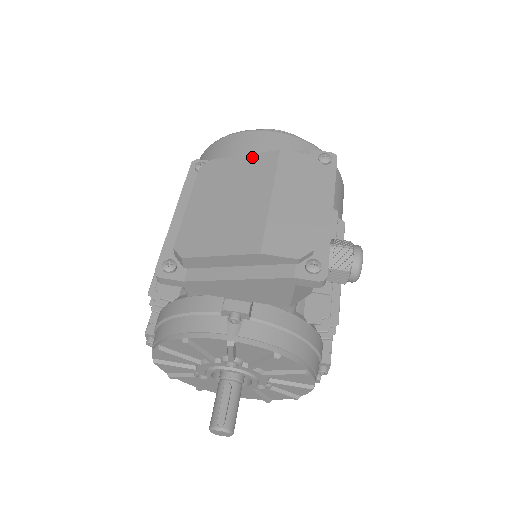
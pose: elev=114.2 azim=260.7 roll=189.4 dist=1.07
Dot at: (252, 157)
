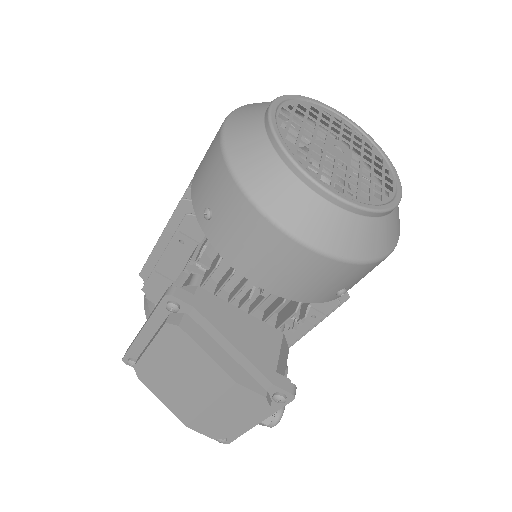
Dot at: (212, 363)
